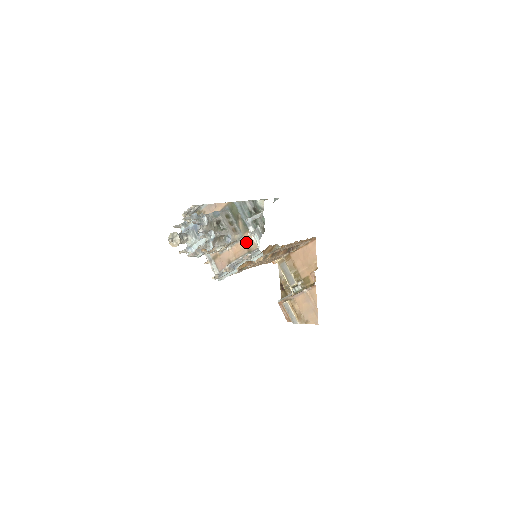
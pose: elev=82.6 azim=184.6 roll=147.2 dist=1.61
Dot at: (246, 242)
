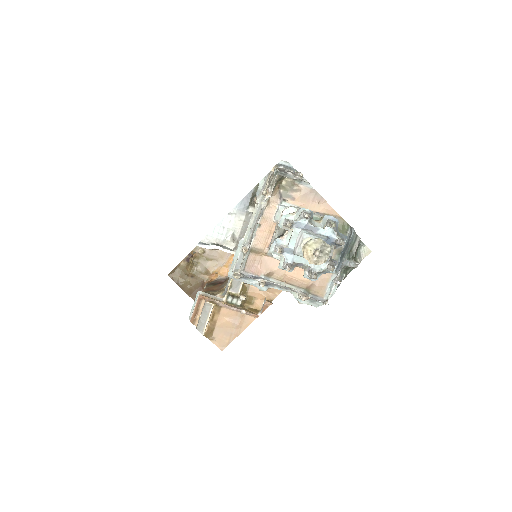
Dot at: occluded
